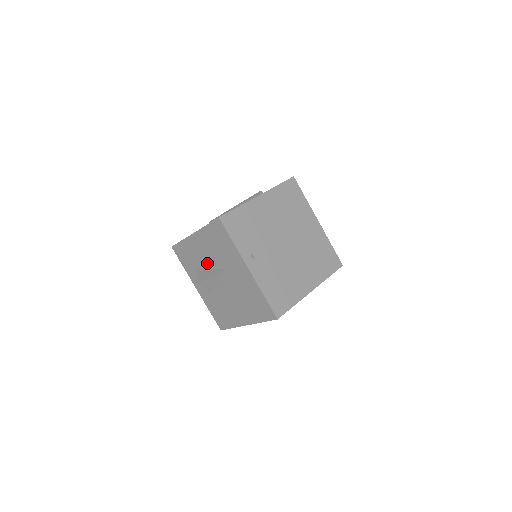
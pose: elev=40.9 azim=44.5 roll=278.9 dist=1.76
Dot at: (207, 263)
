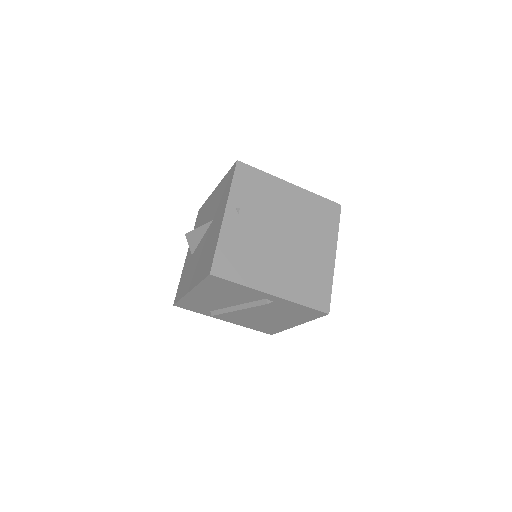
Dot at: (207, 219)
